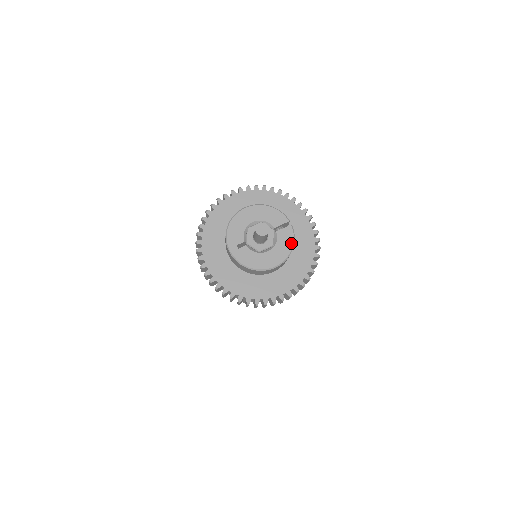
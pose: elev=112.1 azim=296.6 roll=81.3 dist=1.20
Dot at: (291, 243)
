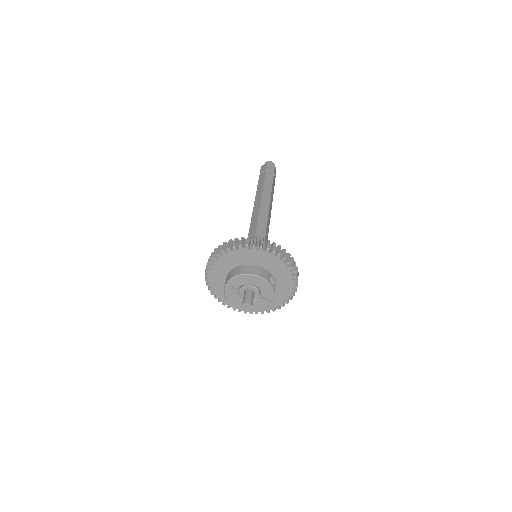
Dot at: (261, 308)
